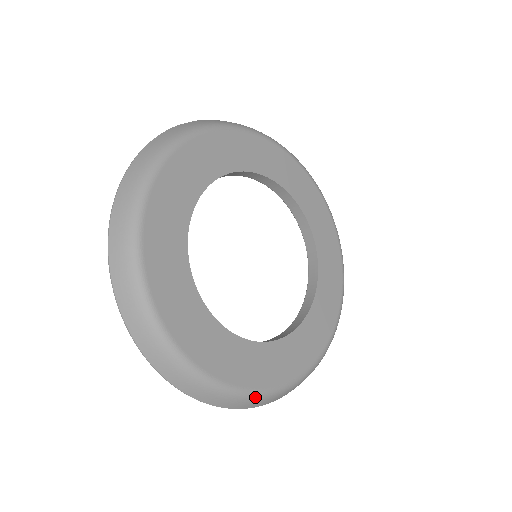
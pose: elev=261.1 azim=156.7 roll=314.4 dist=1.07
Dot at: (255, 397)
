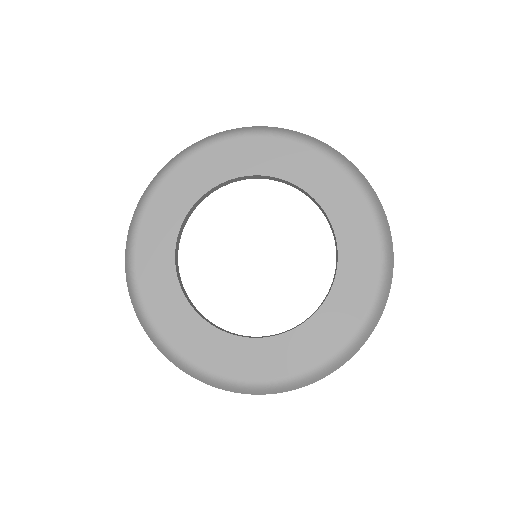
Dot at: (310, 376)
